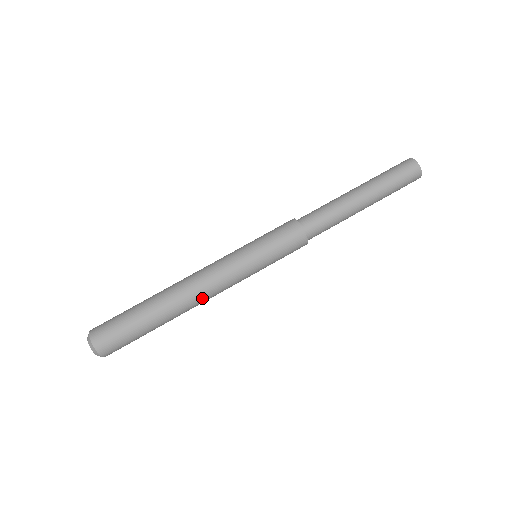
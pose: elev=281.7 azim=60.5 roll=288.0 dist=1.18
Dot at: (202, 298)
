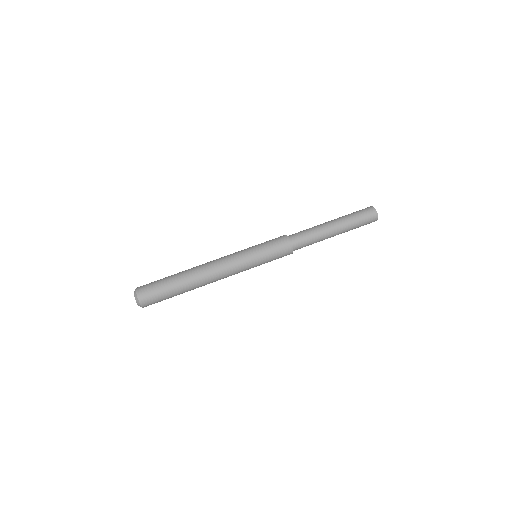
Dot at: (215, 279)
